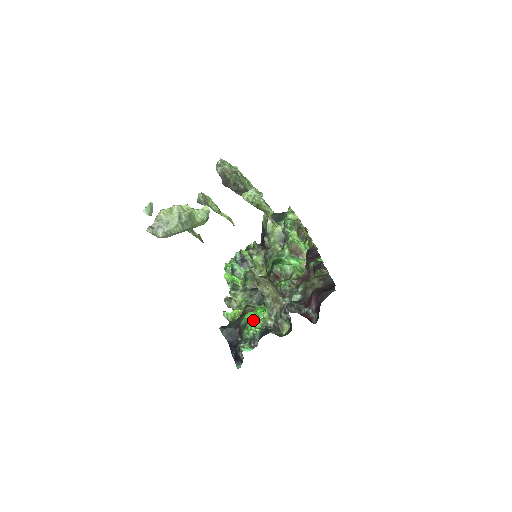
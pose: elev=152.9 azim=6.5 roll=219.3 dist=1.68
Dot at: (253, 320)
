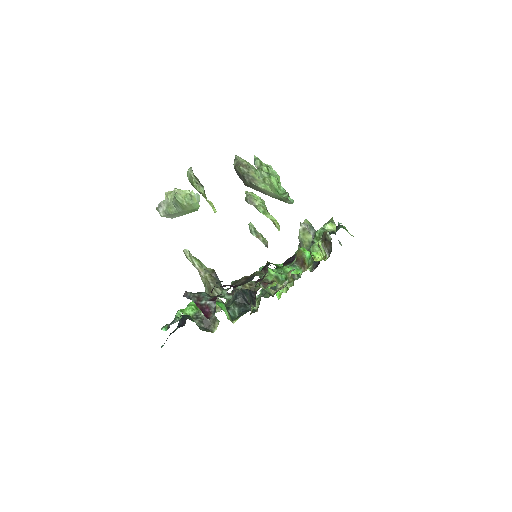
Dot at: (189, 306)
